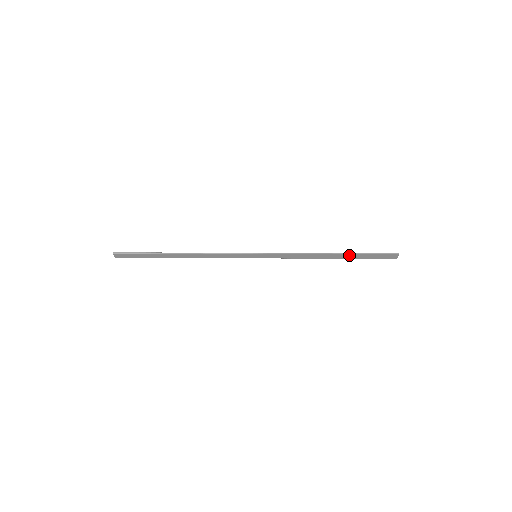
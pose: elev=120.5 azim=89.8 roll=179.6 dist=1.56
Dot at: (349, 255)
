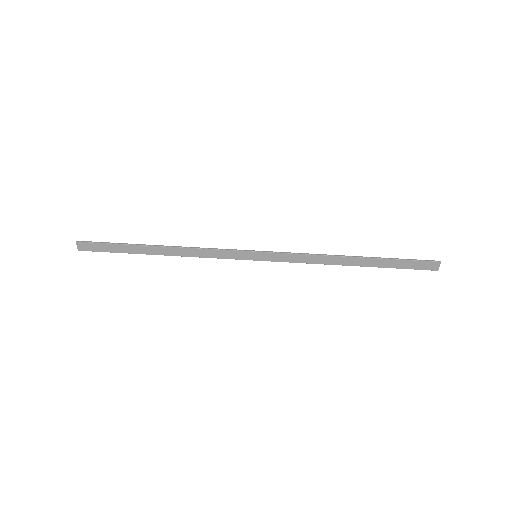
Dot at: (376, 260)
